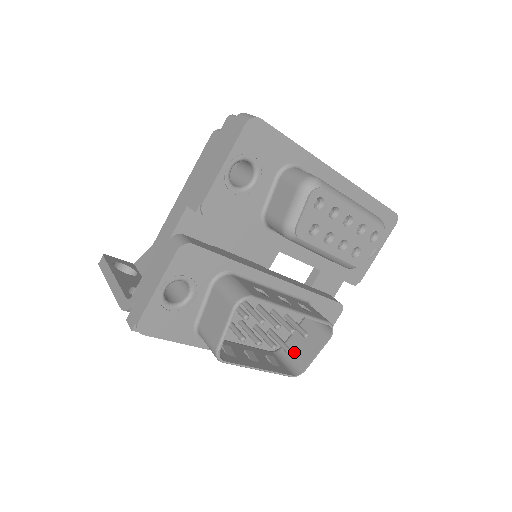
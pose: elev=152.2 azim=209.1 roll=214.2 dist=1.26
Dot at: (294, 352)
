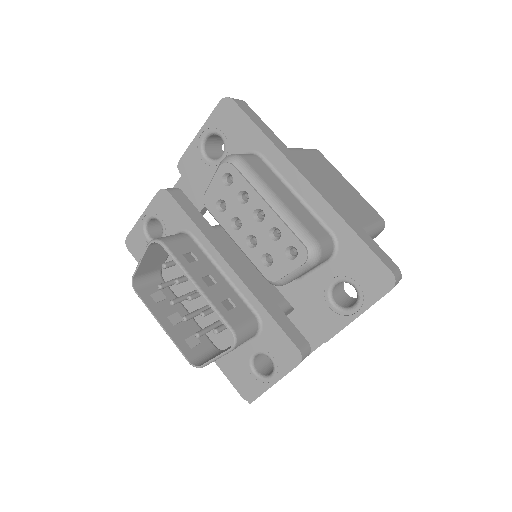
Dot at: (219, 353)
